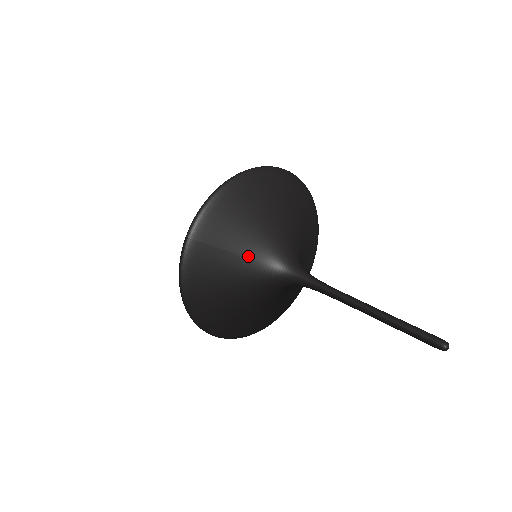
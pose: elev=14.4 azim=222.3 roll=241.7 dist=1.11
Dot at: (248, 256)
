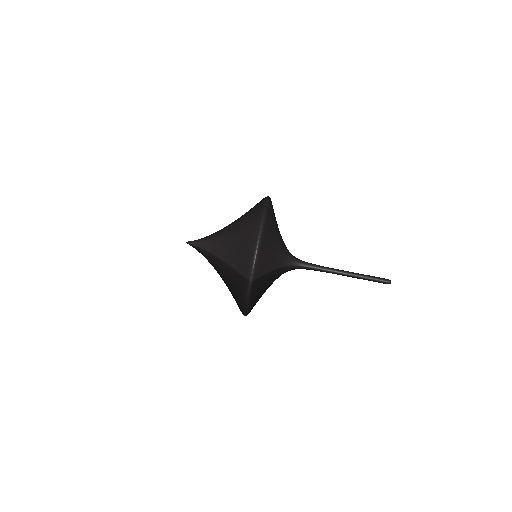
Dot at: (274, 269)
